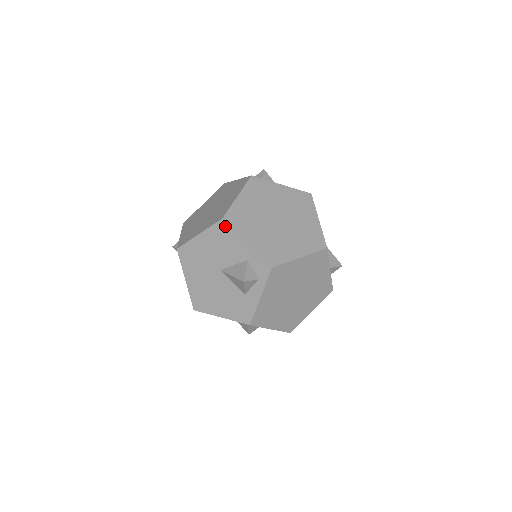
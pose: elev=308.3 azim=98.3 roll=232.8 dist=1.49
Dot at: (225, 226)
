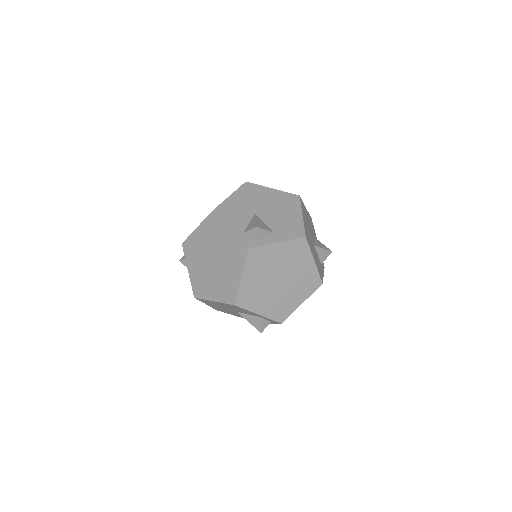
Dot at: (238, 307)
